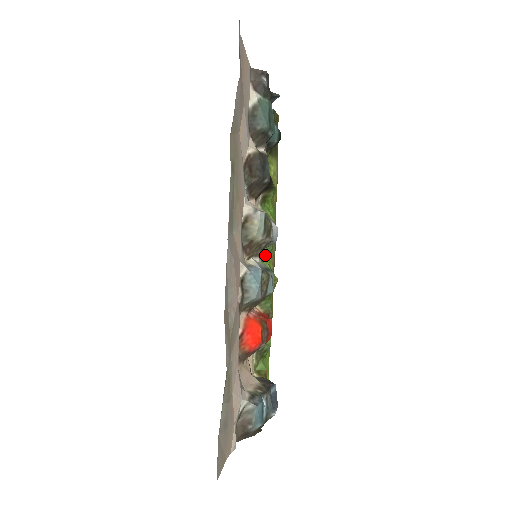
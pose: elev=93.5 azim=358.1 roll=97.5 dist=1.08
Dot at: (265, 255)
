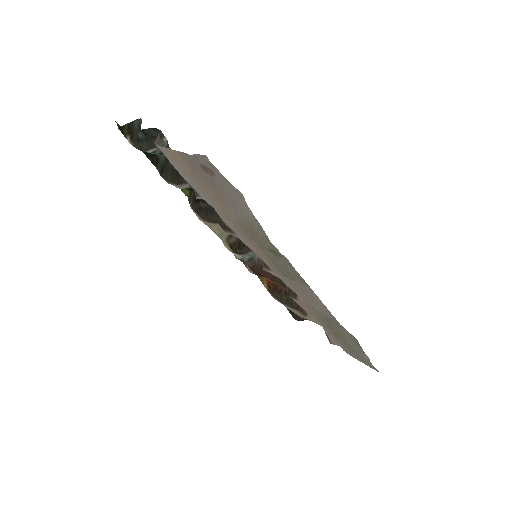
Dot at: occluded
